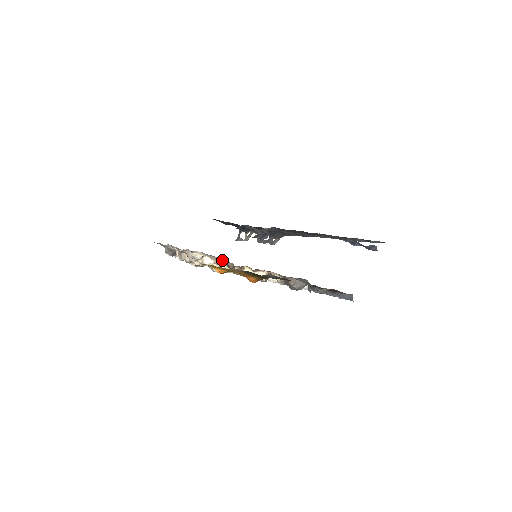
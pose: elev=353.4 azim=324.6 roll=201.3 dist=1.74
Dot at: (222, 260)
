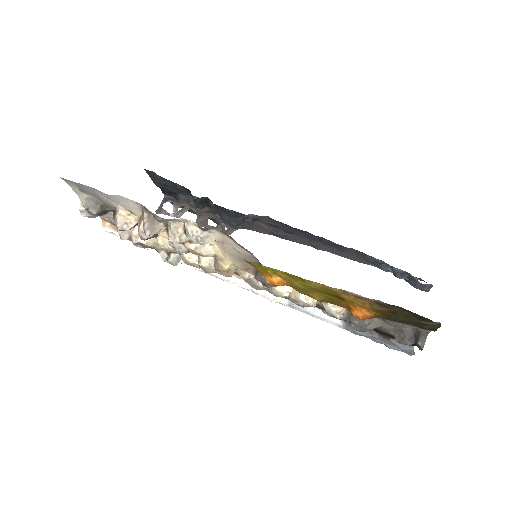
Dot at: (247, 256)
